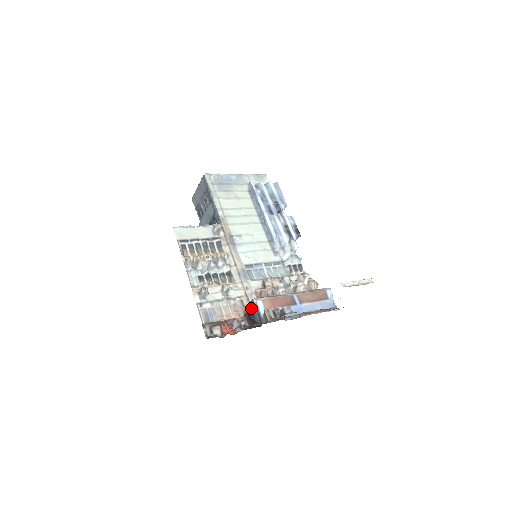
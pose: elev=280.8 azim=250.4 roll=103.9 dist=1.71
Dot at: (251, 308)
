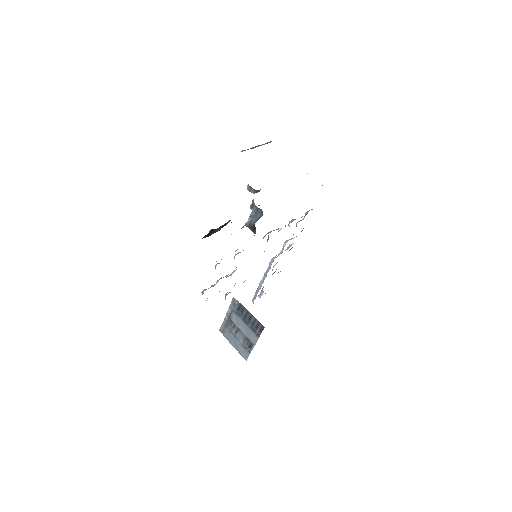
Dot at: (253, 227)
